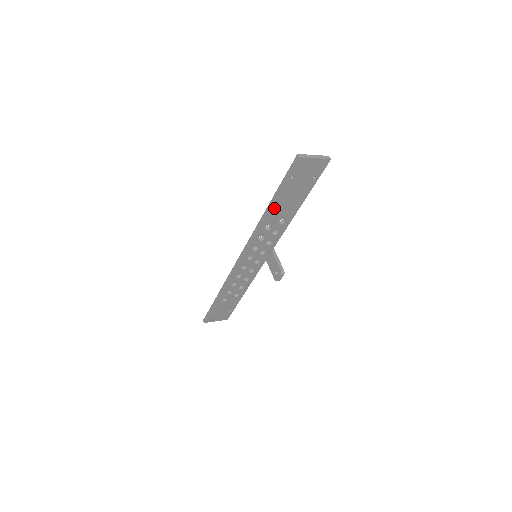
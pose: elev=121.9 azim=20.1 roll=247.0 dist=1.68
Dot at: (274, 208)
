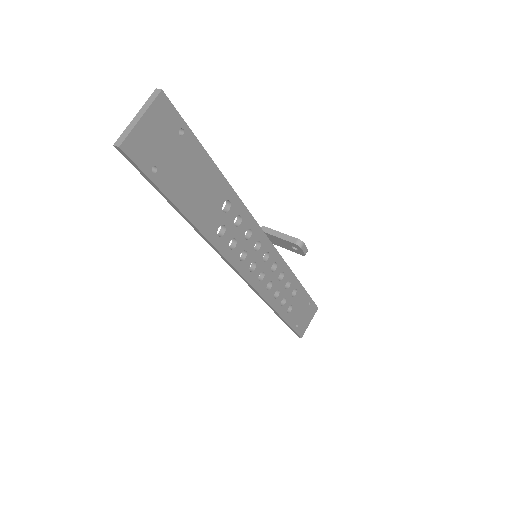
Dot at: (193, 214)
